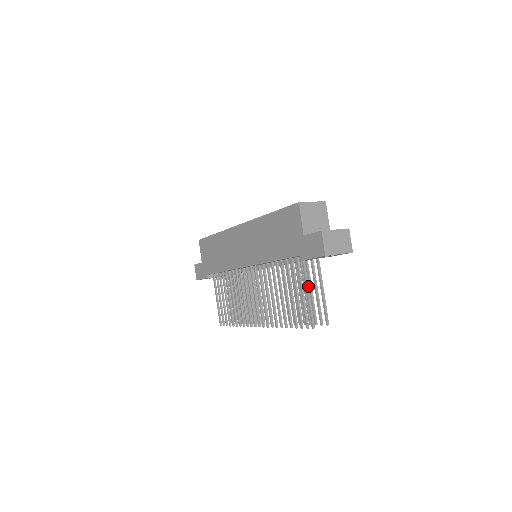
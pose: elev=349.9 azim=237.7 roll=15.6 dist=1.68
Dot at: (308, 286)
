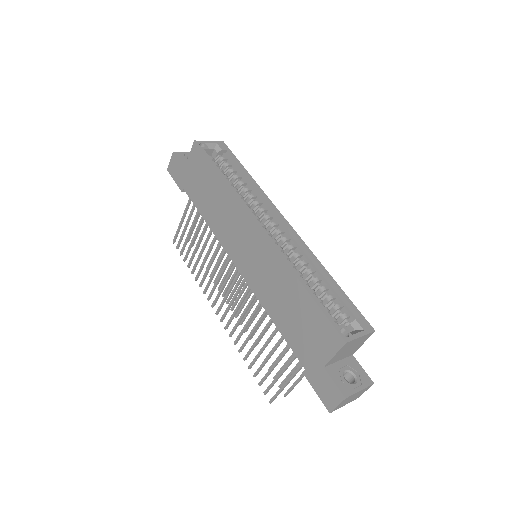
Dot at: occluded
